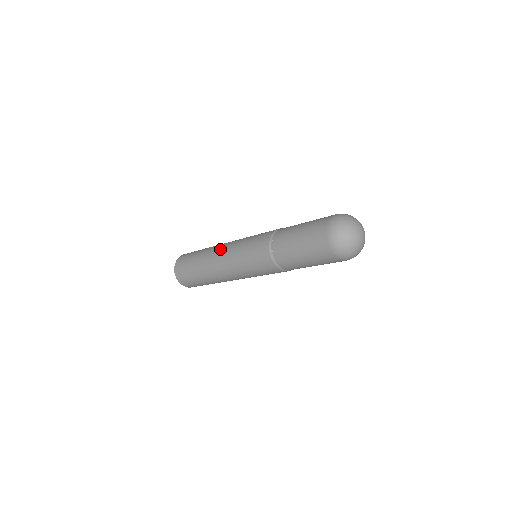
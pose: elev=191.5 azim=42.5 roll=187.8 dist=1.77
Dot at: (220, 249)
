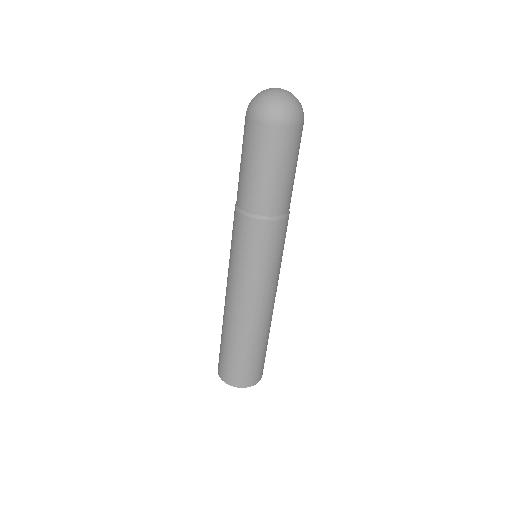
Dot at: occluded
